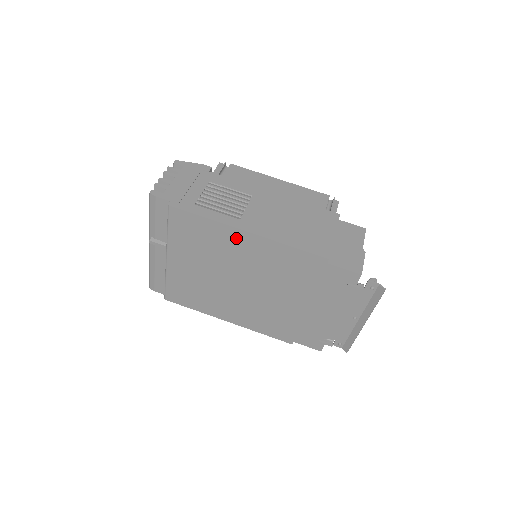
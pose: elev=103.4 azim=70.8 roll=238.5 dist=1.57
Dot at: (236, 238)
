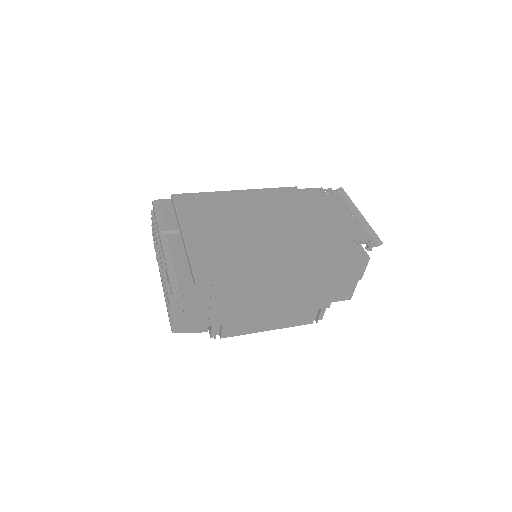
Dot at: (232, 197)
